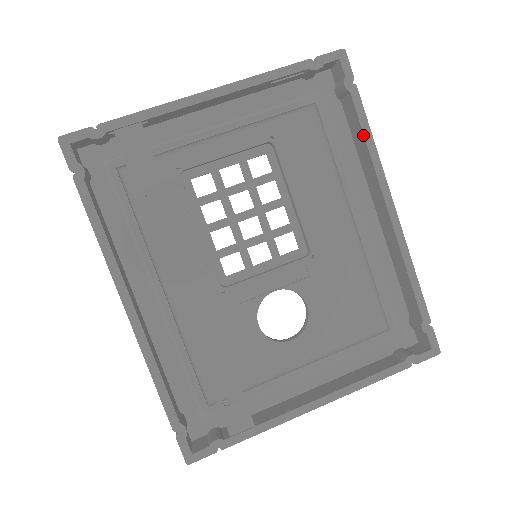
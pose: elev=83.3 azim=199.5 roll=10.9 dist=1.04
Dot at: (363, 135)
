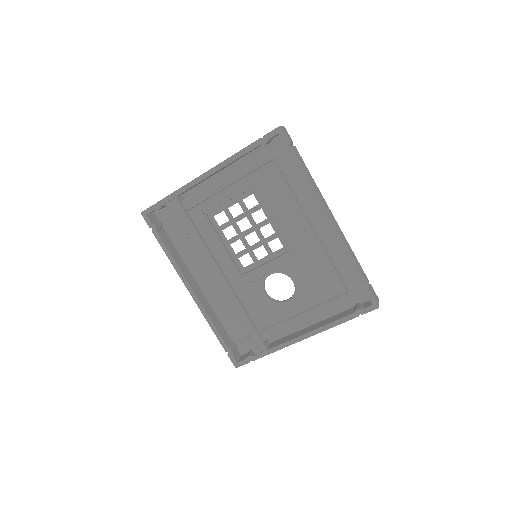
Dot at: occluded
